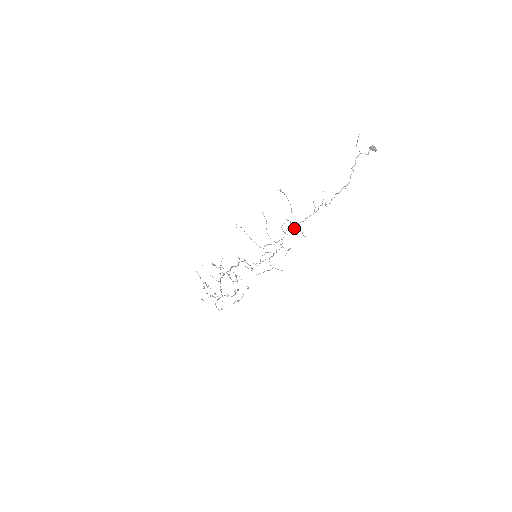
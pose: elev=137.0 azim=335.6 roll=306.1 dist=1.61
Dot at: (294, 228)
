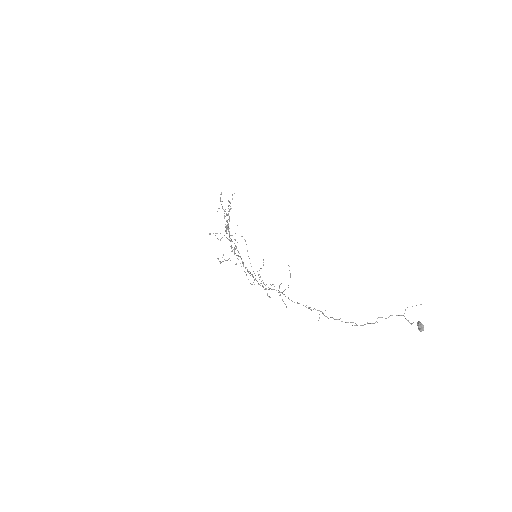
Dot at: occluded
